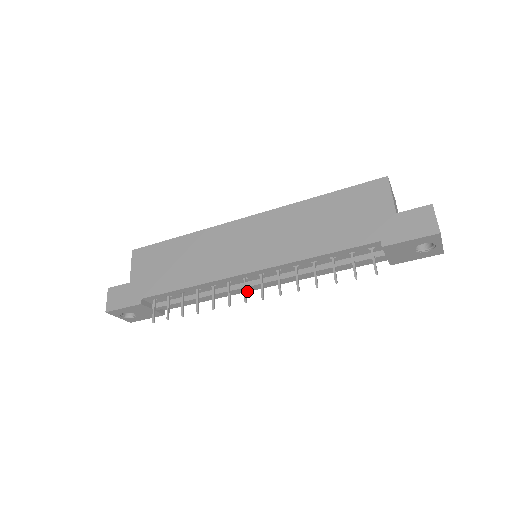
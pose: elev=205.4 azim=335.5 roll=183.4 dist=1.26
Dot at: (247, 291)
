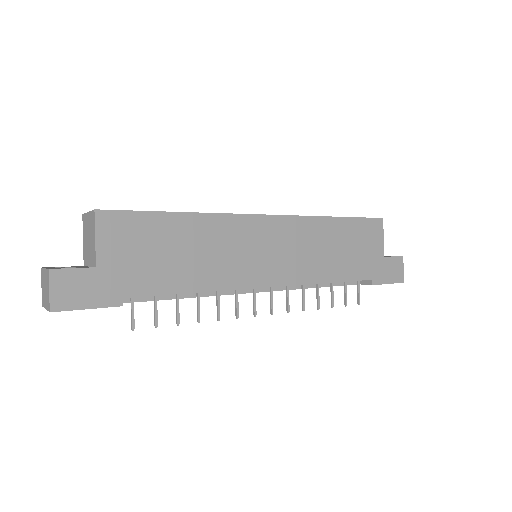
Dot at: occluded
